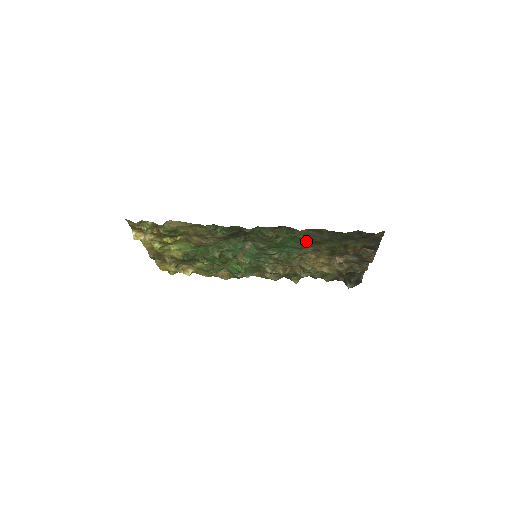
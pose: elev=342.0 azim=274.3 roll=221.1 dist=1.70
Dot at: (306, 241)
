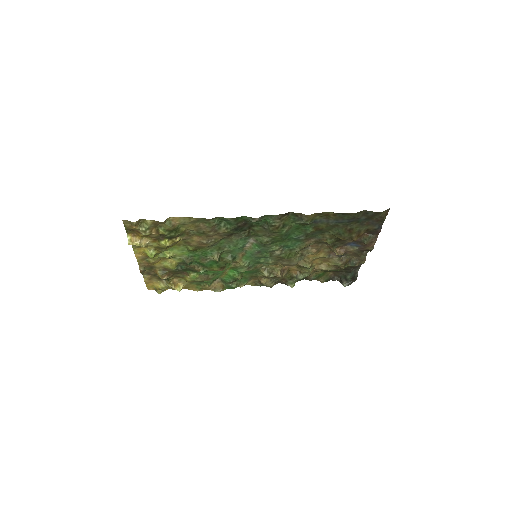
Dot at: (311, 229)
